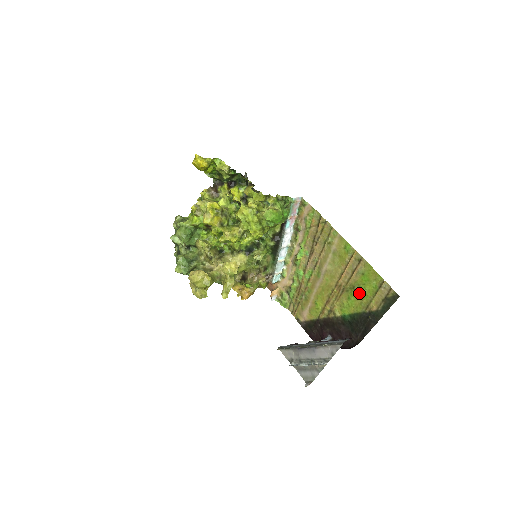
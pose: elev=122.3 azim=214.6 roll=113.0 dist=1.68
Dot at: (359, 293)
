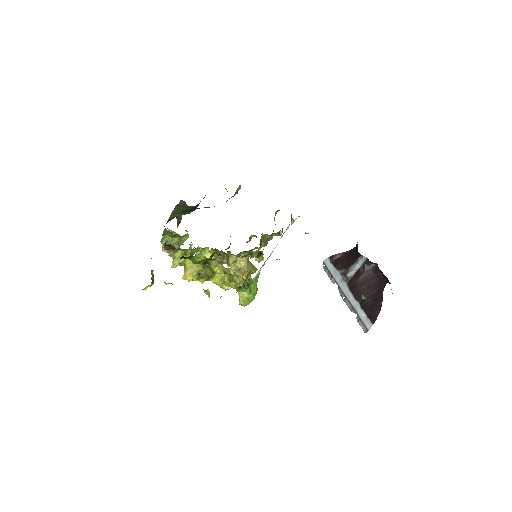
Dot at: occluded
